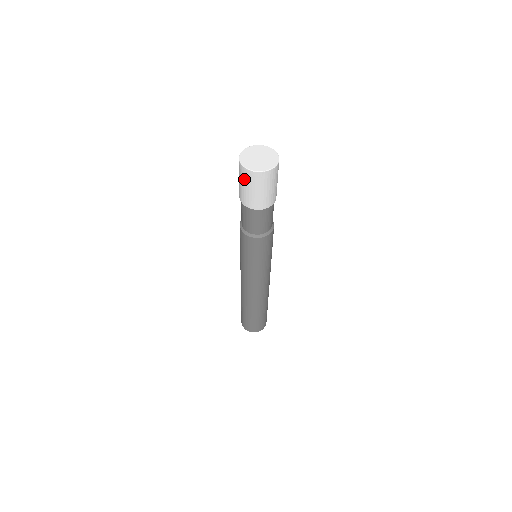
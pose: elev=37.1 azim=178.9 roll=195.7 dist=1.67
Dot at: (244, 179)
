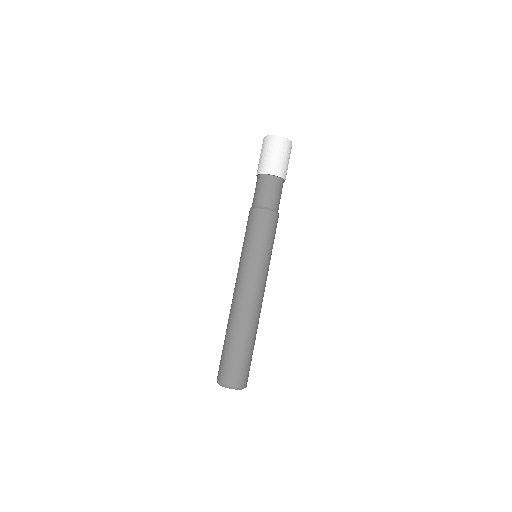
Dot at: (275, 147)
